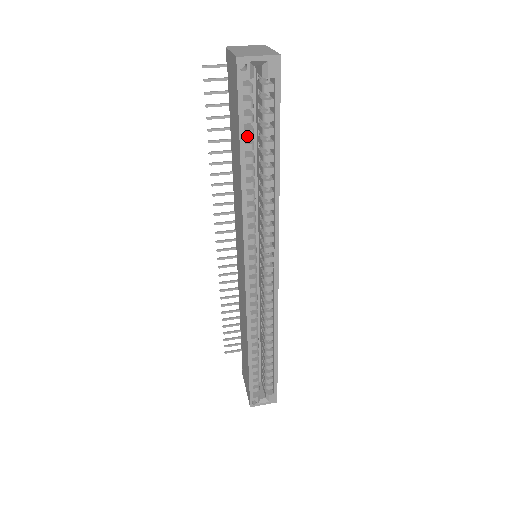
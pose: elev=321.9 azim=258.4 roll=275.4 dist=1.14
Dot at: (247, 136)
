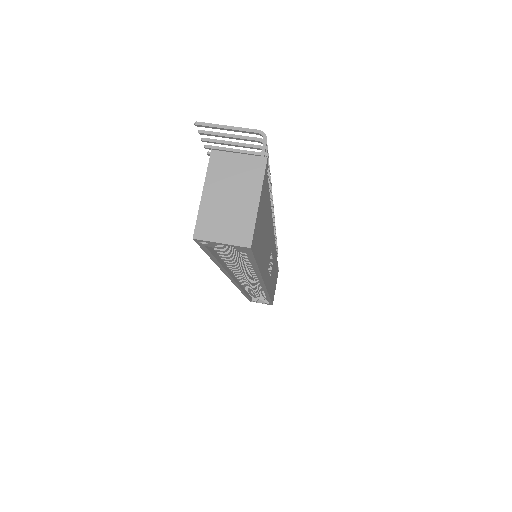
Dot at: (221, 254)
